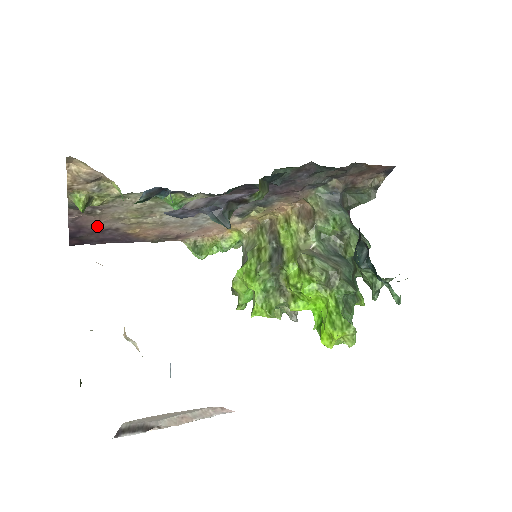
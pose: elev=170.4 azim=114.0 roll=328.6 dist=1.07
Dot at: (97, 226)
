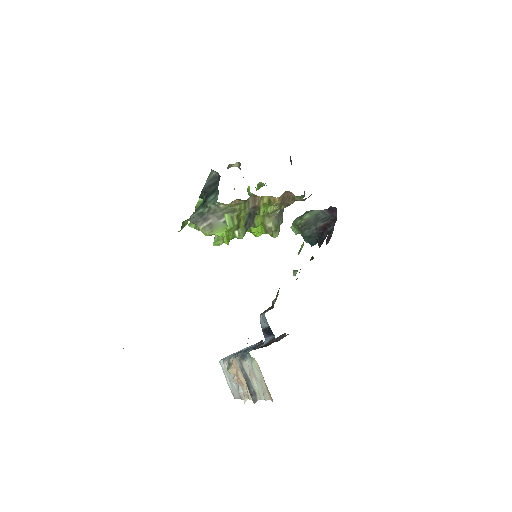
Dot at: occluded
